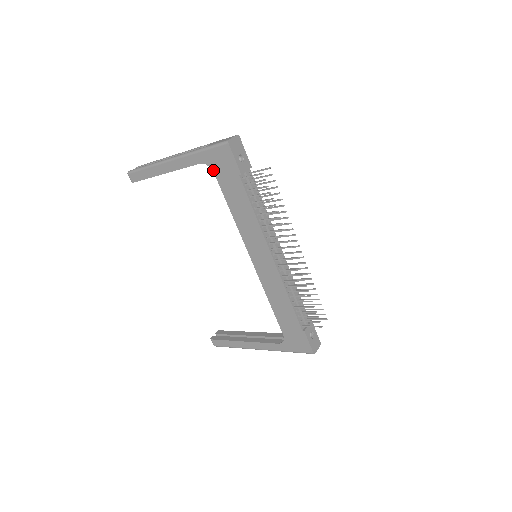
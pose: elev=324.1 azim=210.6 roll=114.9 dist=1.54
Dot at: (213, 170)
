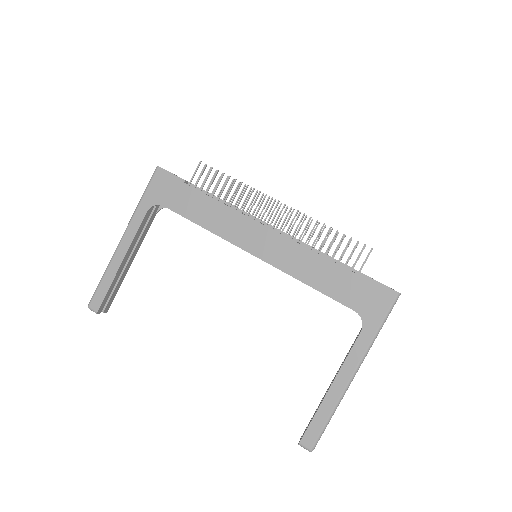
Dot at: (161, 204)
